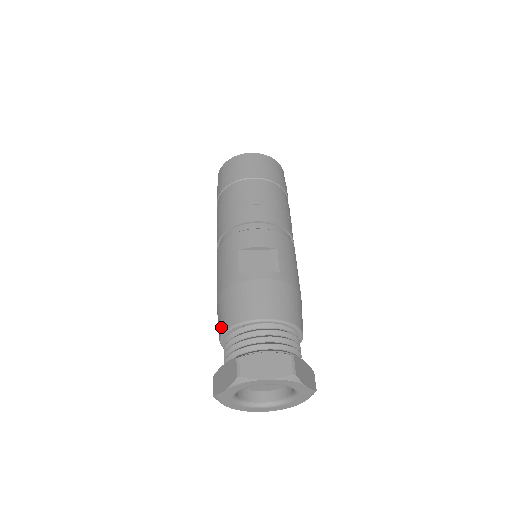
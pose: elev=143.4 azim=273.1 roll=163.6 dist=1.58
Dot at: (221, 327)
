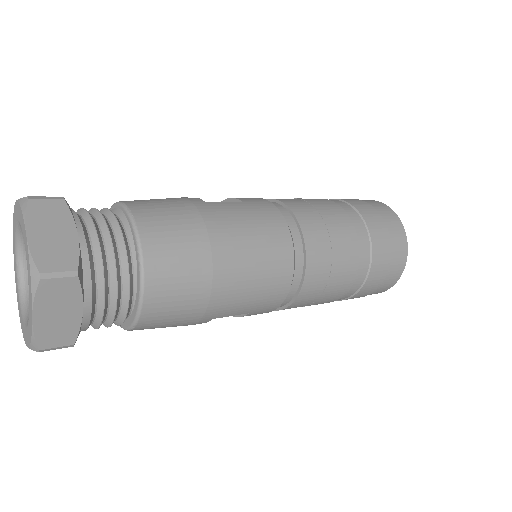
Dot at: occluded
